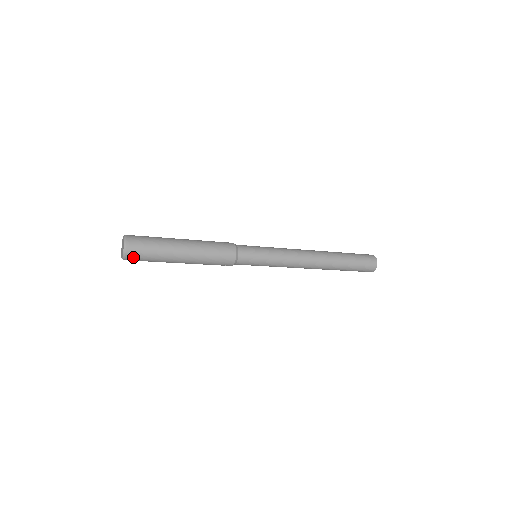
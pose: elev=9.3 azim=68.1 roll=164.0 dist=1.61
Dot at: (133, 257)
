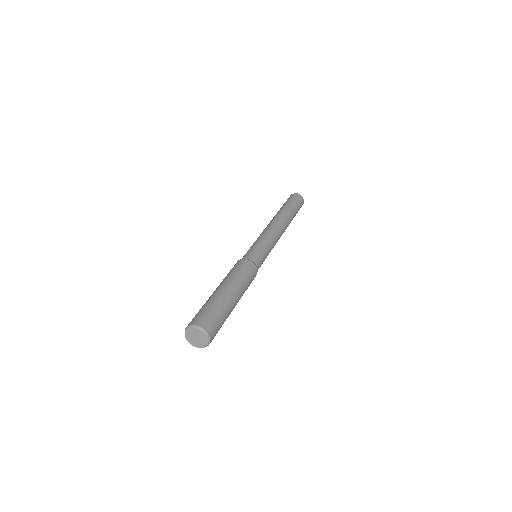
Dot at: occluded
